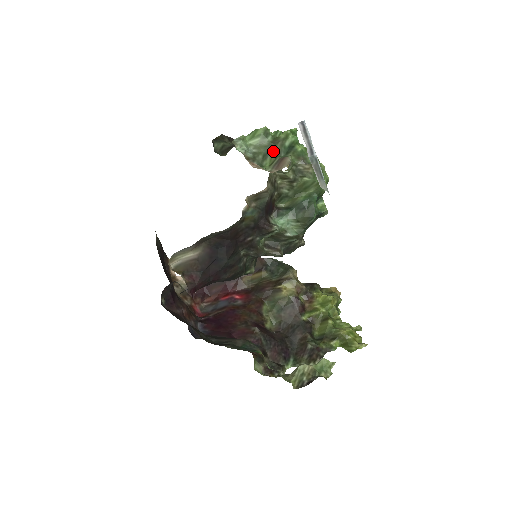
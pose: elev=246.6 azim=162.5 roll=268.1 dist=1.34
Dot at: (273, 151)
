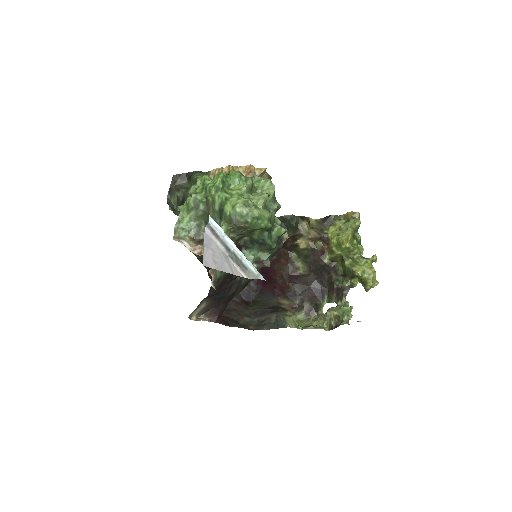
Dot at: occluded
